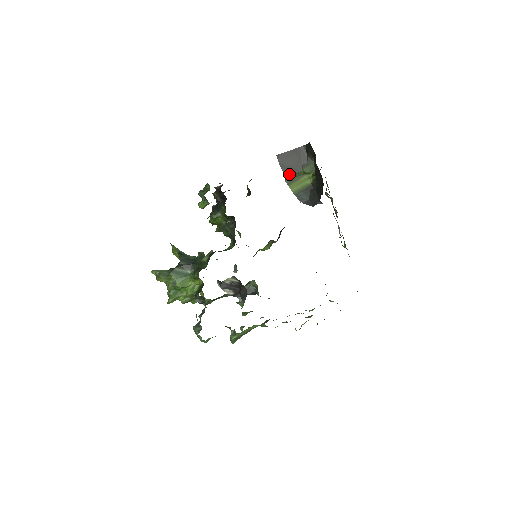
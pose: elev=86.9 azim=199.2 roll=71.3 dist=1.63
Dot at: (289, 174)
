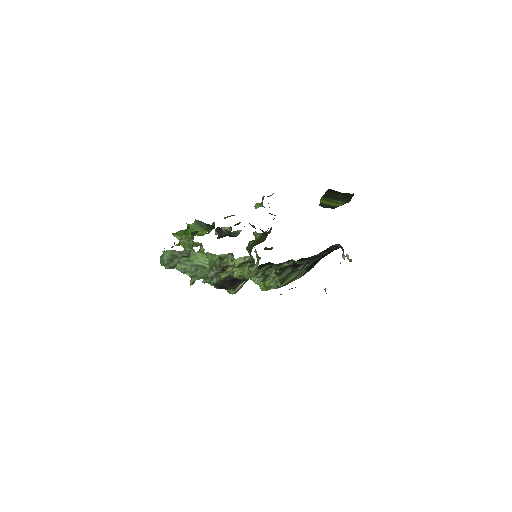
Dot at: (327, 197)
